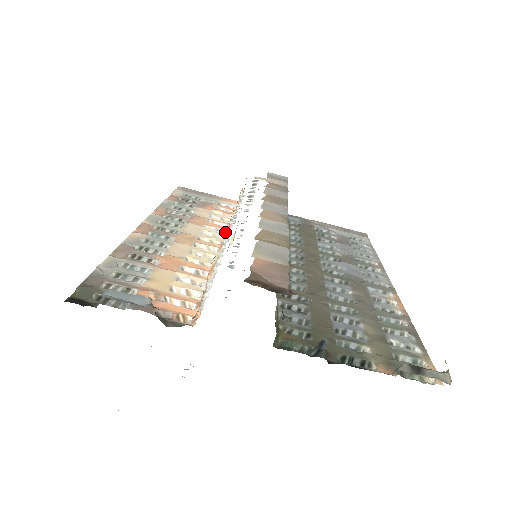
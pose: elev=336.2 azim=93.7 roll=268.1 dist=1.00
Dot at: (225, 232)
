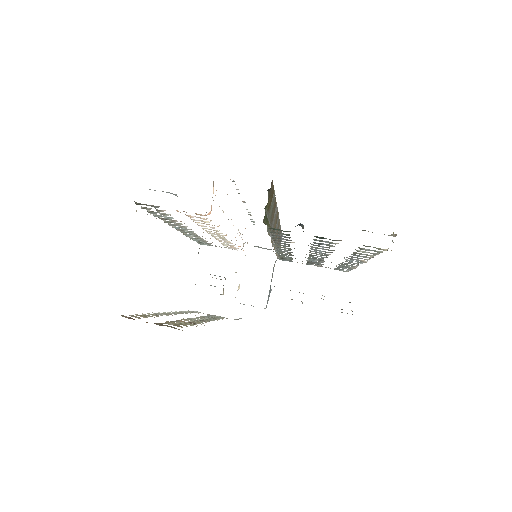
Dot at: occluded
